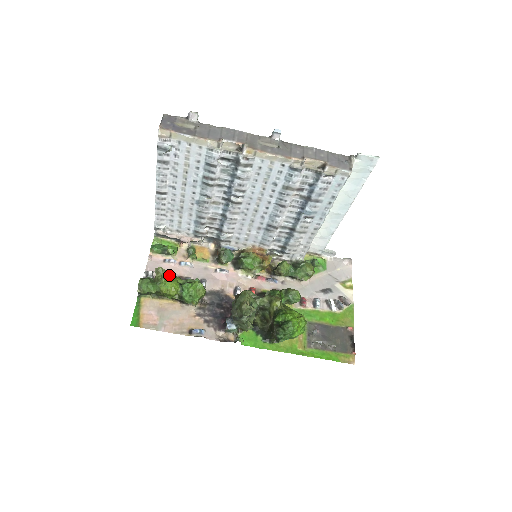
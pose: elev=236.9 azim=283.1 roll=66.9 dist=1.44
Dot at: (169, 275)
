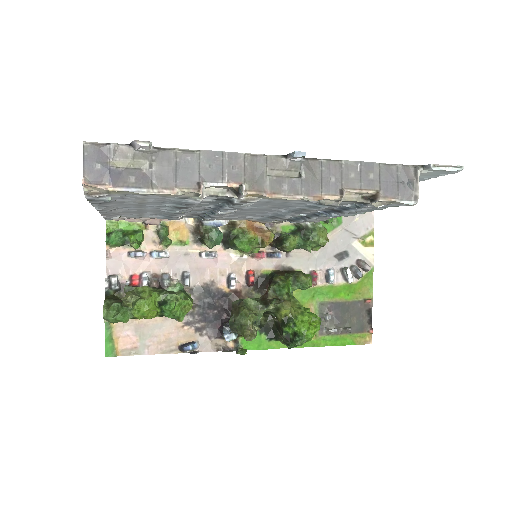
Dot at: (141, 295)
